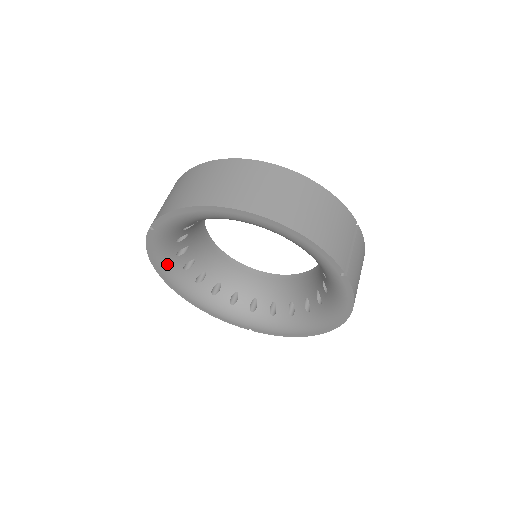
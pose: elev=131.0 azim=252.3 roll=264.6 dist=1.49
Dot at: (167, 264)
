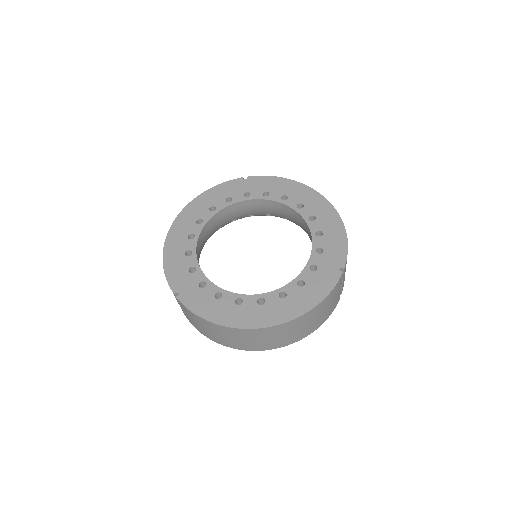
Dot at: occluded
